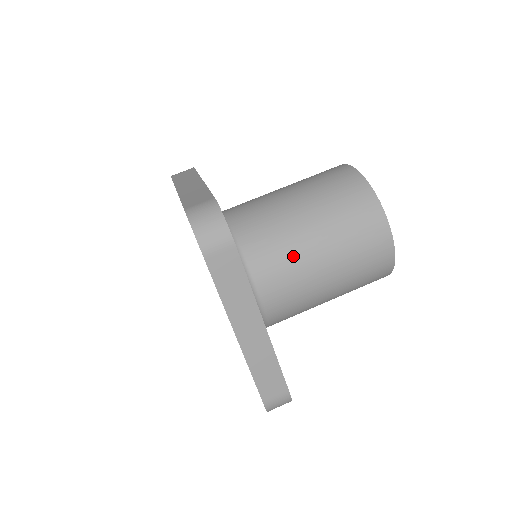
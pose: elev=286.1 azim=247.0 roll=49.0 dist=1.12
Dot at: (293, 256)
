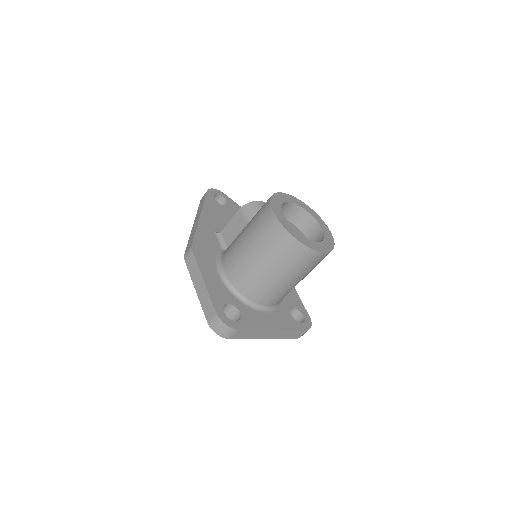
Dot at: (271, 287)
